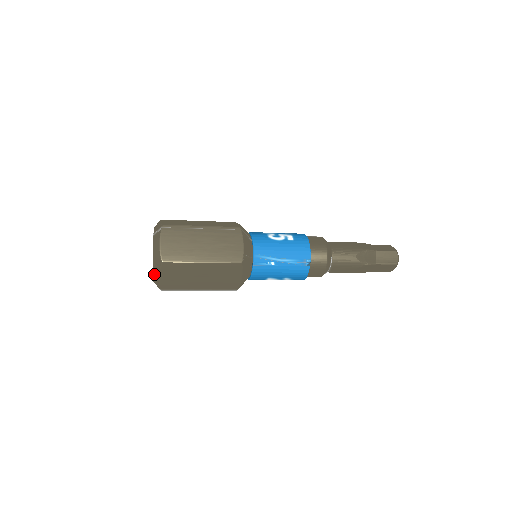
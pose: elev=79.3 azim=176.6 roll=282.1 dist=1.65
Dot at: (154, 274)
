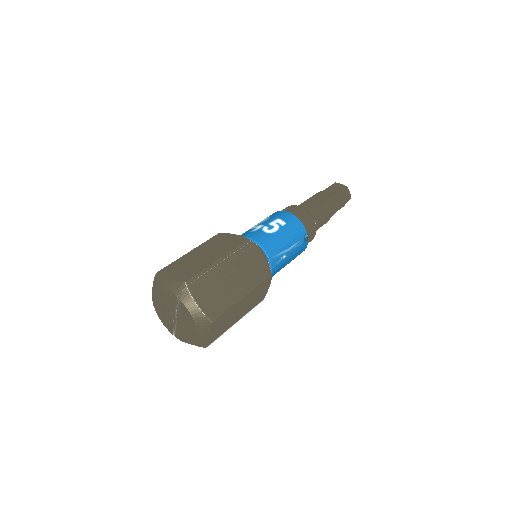
Dot at: (199, 338)
